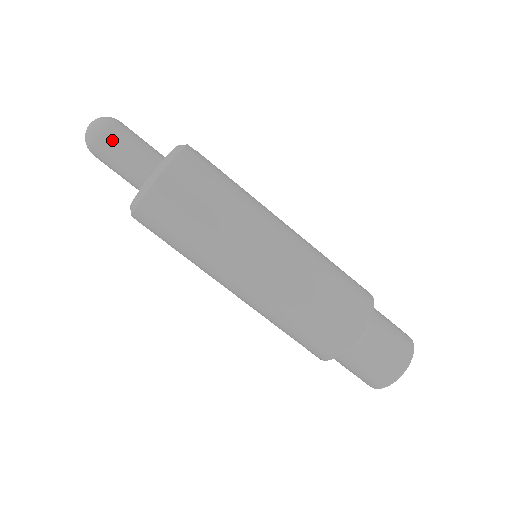
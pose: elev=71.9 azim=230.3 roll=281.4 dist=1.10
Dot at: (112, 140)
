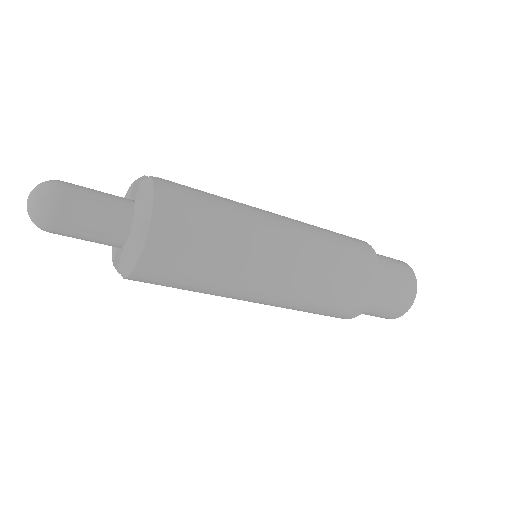
Dot at: (70, 208)
